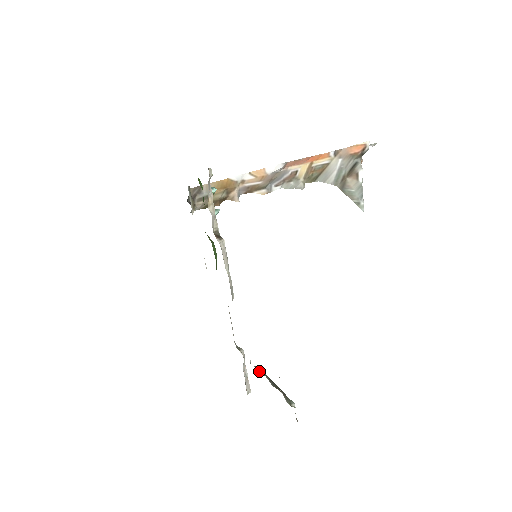
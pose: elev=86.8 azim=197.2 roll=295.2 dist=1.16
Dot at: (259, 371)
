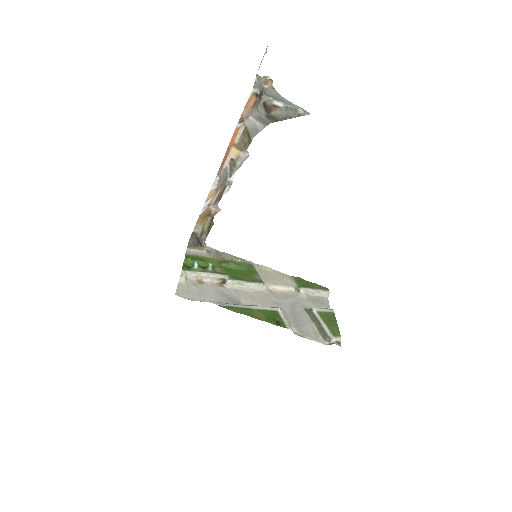
Dot at: (309, 317)
